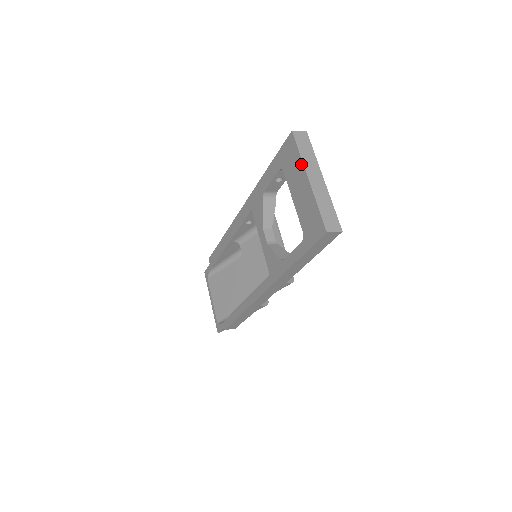
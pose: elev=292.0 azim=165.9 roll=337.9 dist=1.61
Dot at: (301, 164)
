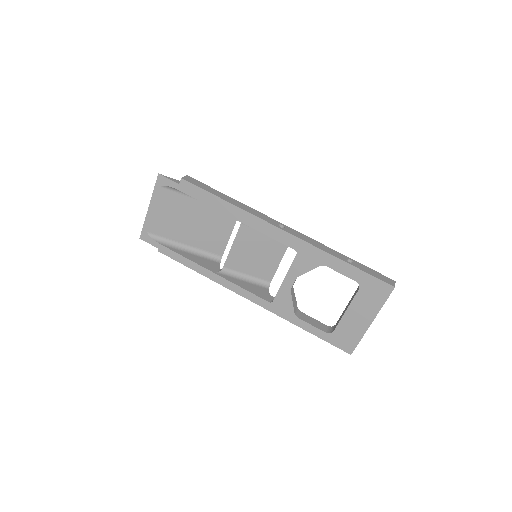
Dot at: (377, 310)
